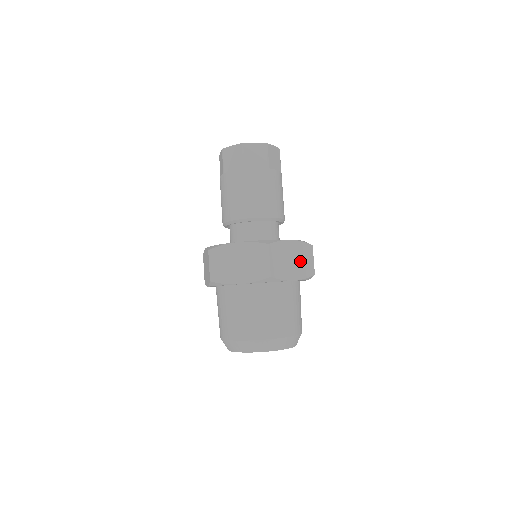
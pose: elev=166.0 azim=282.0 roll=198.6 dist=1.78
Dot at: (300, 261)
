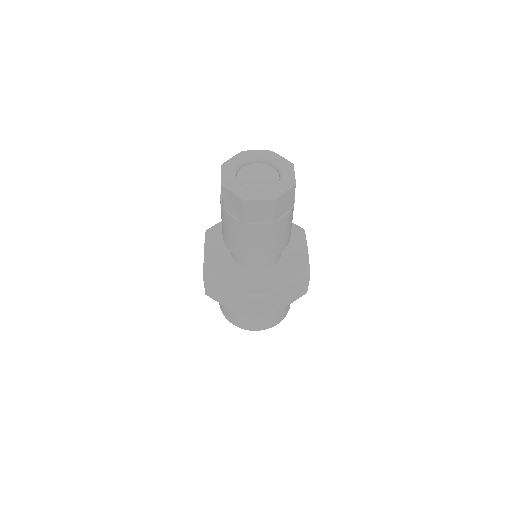
Dot at: (292, 294)
